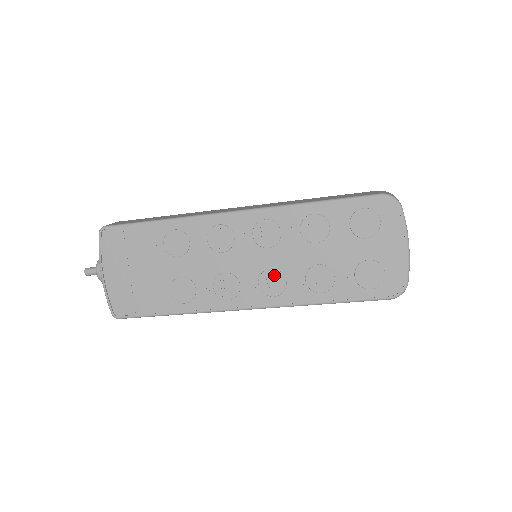
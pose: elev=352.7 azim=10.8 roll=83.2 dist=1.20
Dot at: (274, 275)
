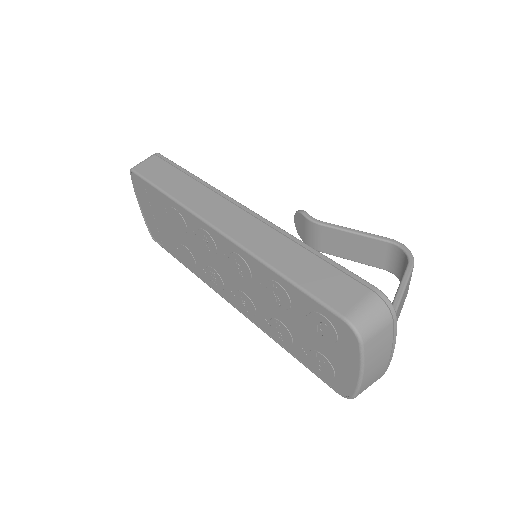
Dot at: (247, 299)
